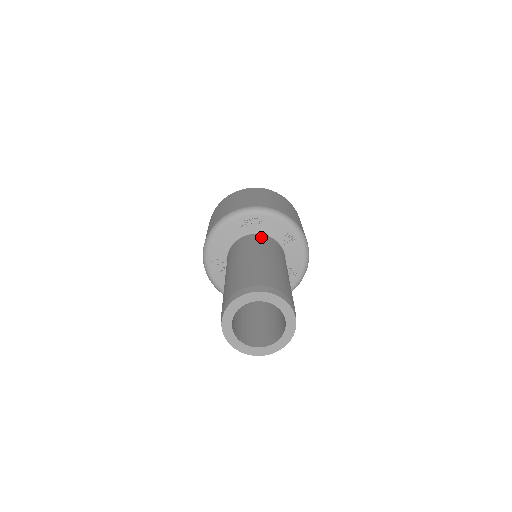
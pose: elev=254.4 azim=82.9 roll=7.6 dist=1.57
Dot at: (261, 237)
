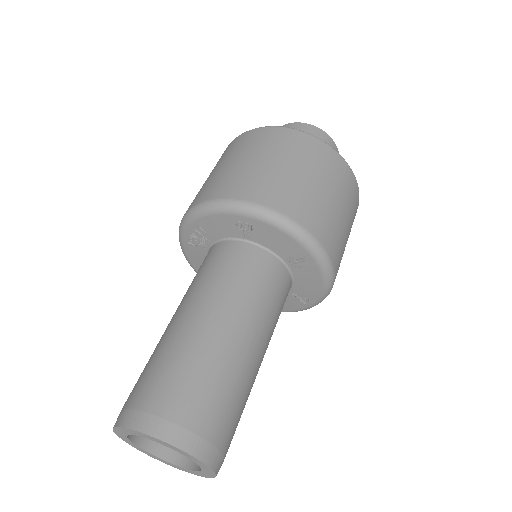
Dot at: (210, 253)
